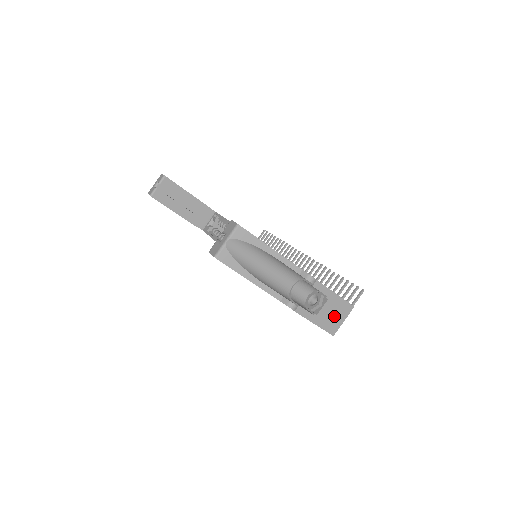
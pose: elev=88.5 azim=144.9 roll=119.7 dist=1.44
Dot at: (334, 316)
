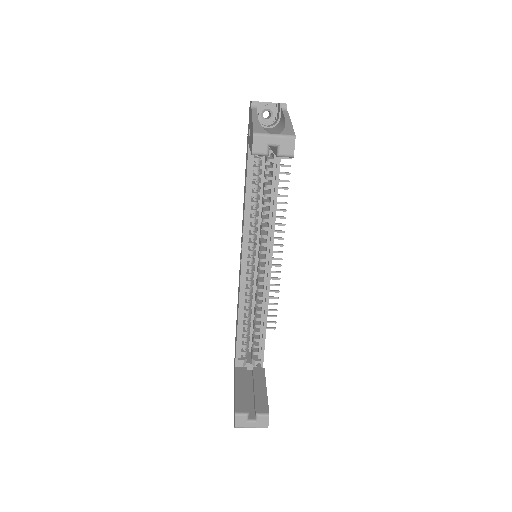
Dot at: occluded
